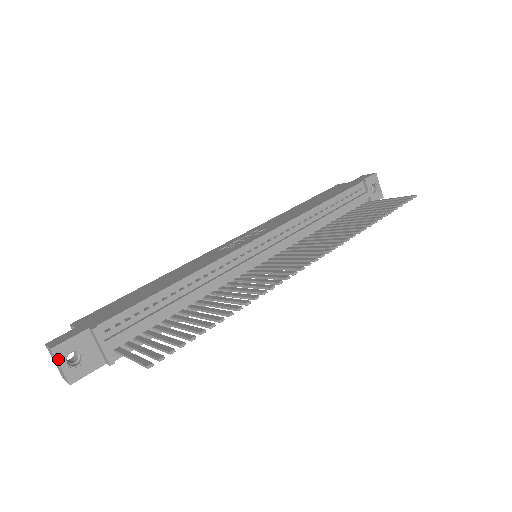
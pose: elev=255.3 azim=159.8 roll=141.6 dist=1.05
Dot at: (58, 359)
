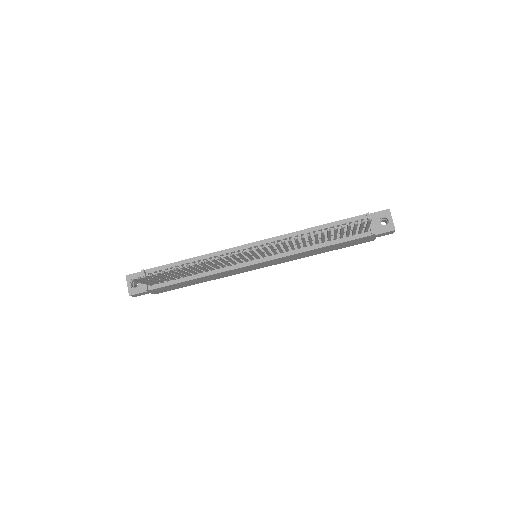
Dot at: (127, 281)
